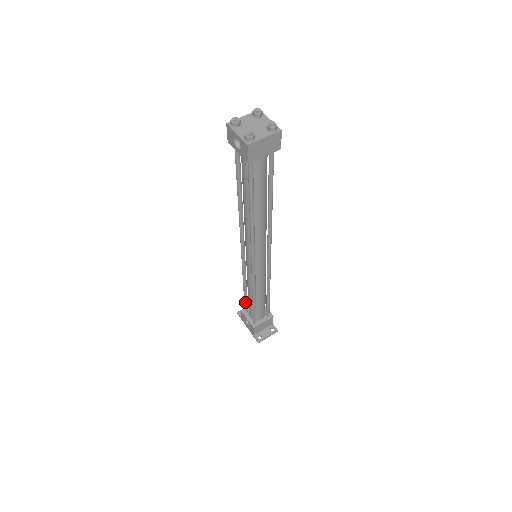
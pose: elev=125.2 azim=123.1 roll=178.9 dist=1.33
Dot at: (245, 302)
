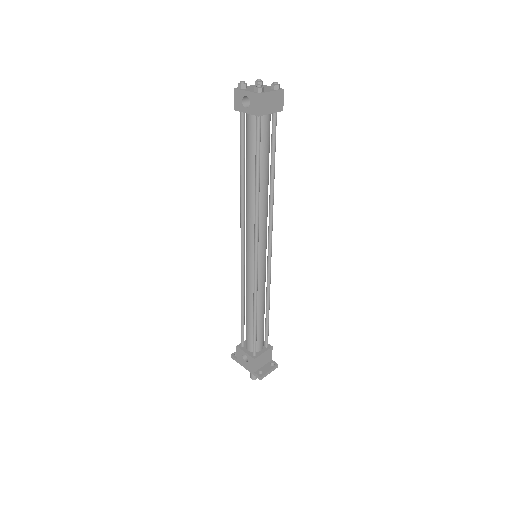
Dot at: (242, 330)
